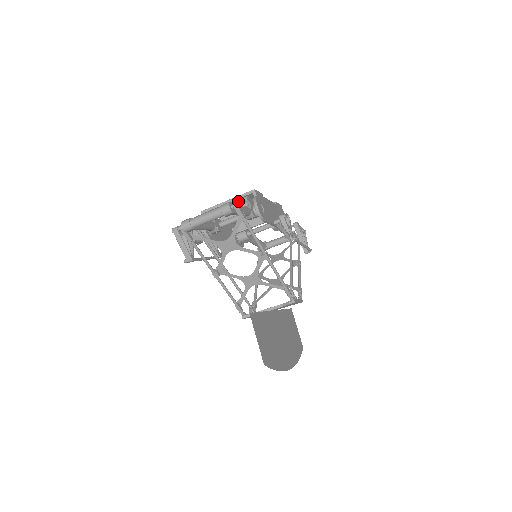
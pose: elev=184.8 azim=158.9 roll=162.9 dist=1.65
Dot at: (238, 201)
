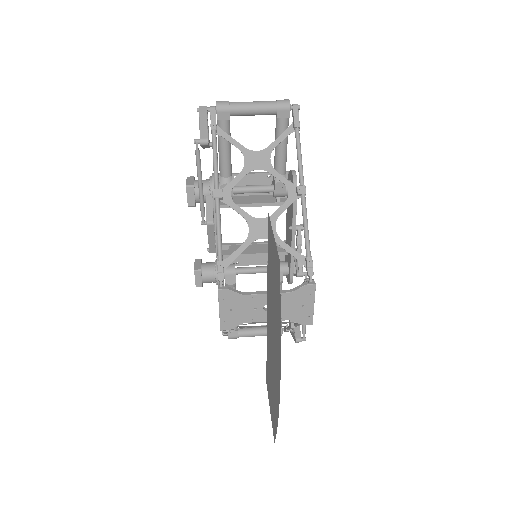
Dot at: (263, 182)
